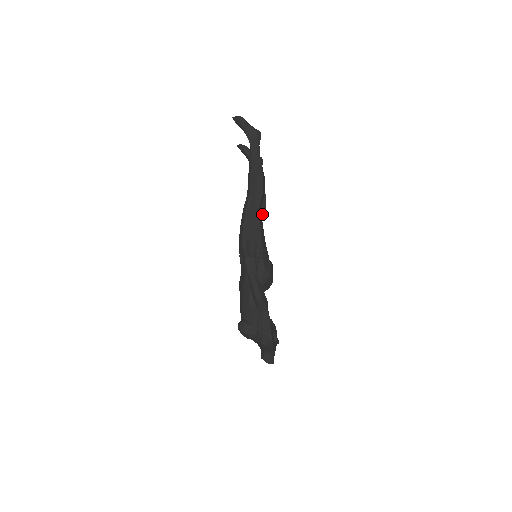
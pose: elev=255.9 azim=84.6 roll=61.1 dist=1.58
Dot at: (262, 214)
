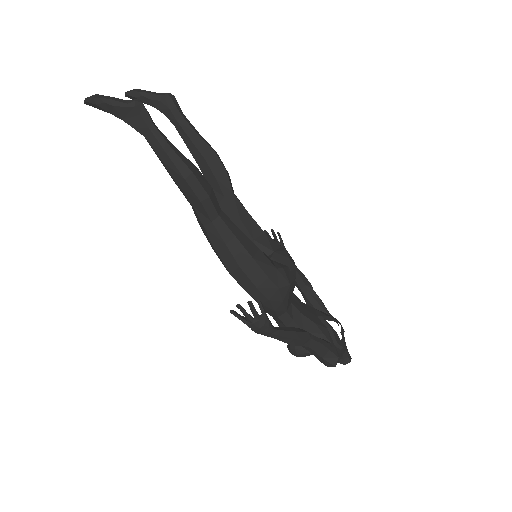
Dot at: (226, 183)
